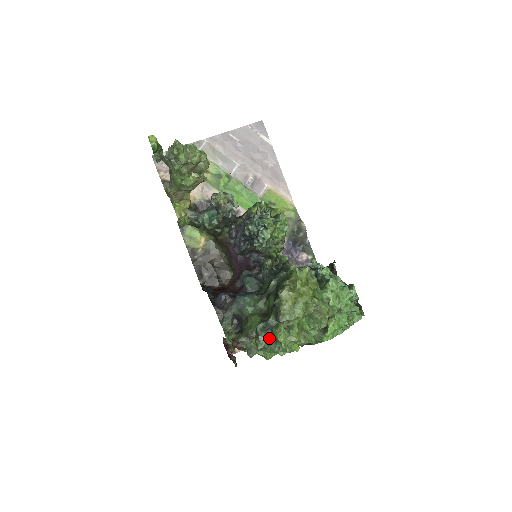
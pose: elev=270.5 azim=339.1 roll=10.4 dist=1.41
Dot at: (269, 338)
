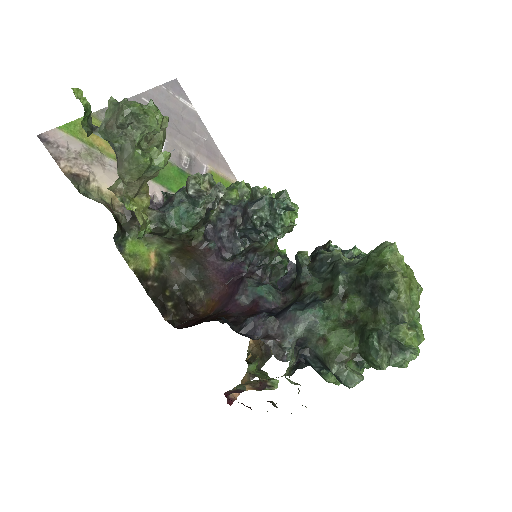
Dot at: (390, 350)
